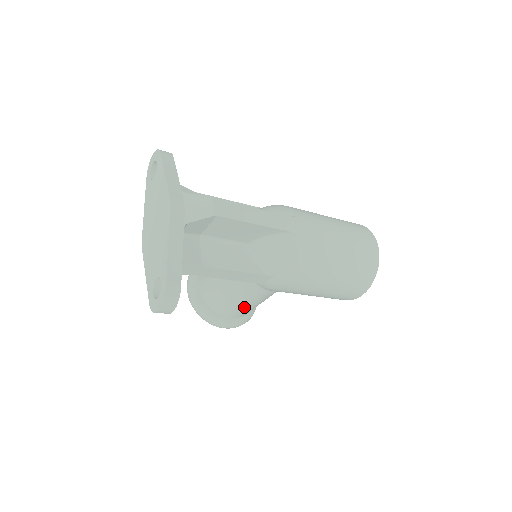
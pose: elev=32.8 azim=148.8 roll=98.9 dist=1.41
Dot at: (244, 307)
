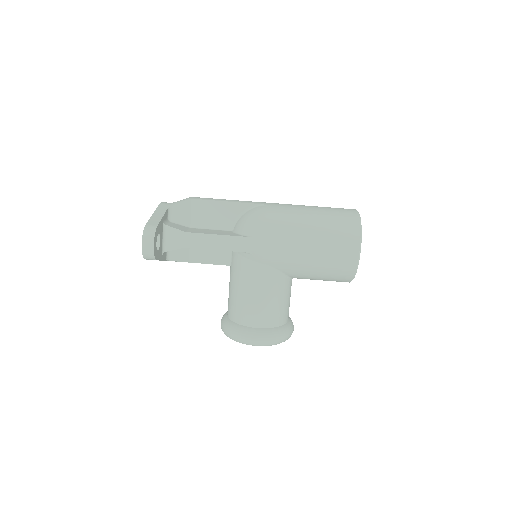
Dot at: (258, 303)
